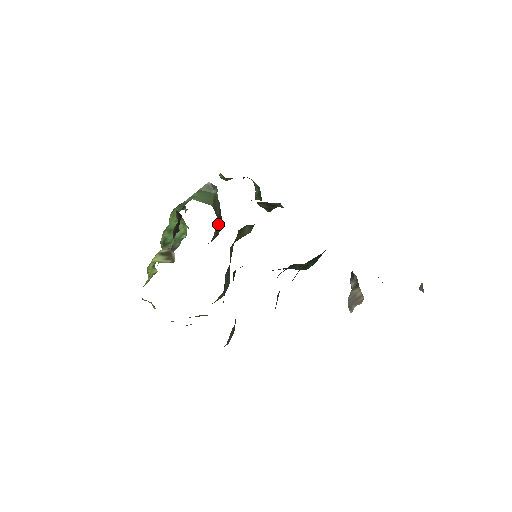
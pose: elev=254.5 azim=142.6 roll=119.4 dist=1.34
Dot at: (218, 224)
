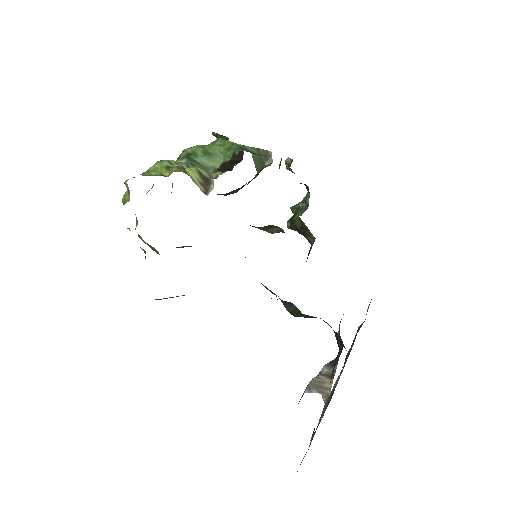
Dot at: (239, 189)
